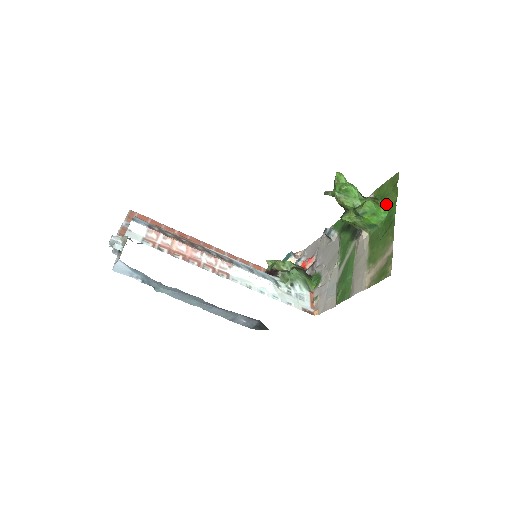
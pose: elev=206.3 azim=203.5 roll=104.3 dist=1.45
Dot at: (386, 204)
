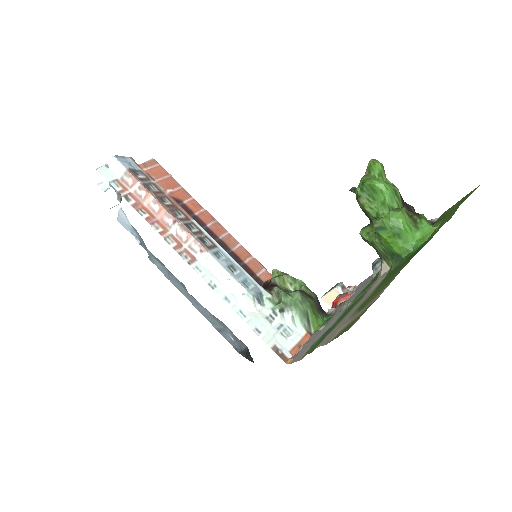
Dot at: (430, 228)
